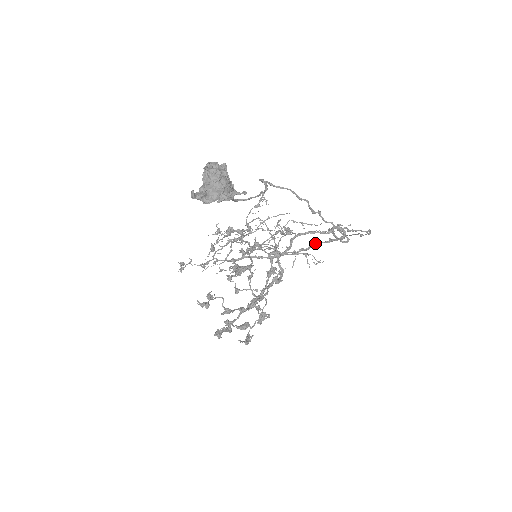
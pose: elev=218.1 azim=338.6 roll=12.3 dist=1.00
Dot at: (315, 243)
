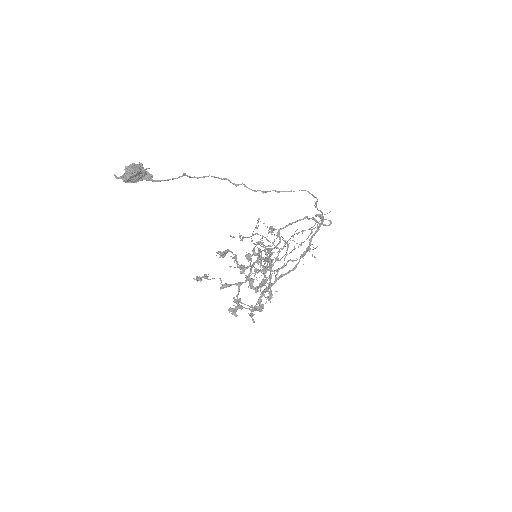
Dot at: (311, 237)
